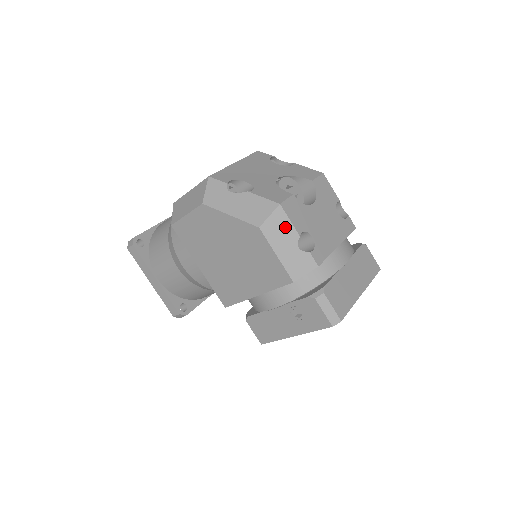
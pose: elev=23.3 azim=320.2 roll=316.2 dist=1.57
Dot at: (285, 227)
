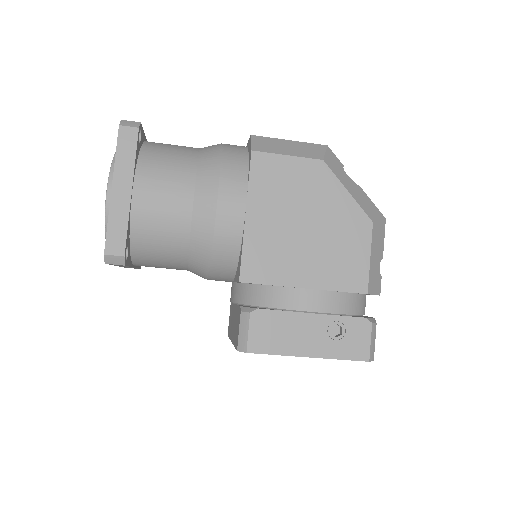
Dot at: (381, 240)
